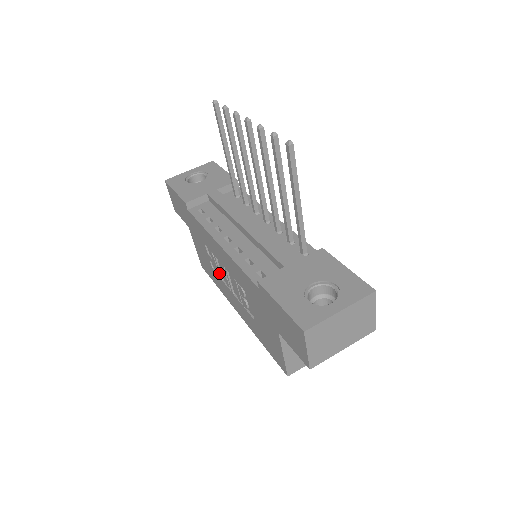
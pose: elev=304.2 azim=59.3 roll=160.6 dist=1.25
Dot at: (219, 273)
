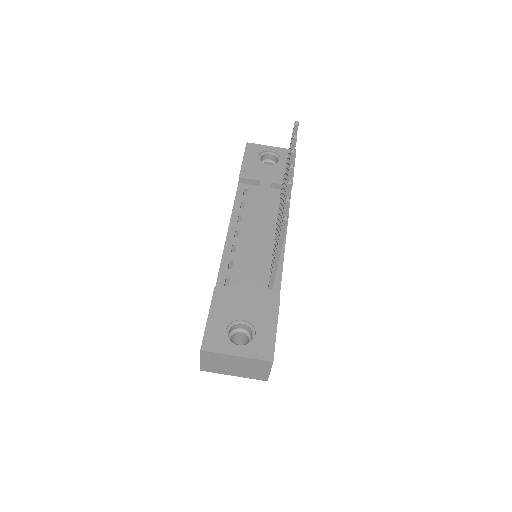
Dot at: occluded
